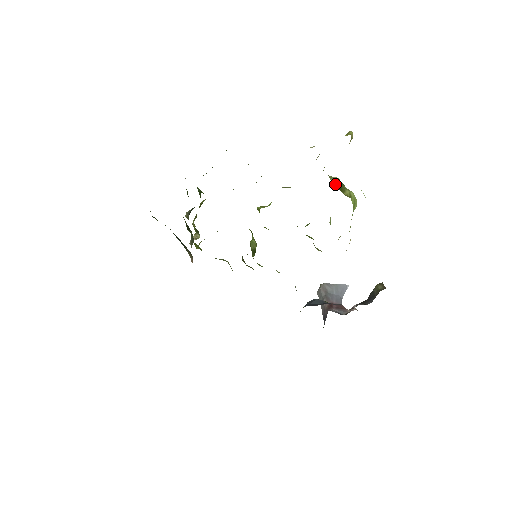
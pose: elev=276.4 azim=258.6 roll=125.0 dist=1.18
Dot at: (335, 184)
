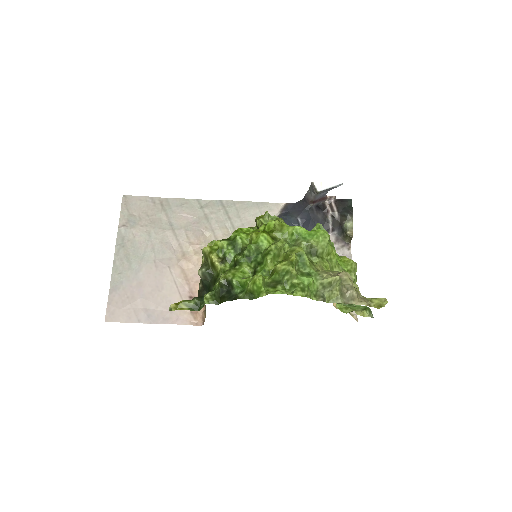
Dot at: occluded
